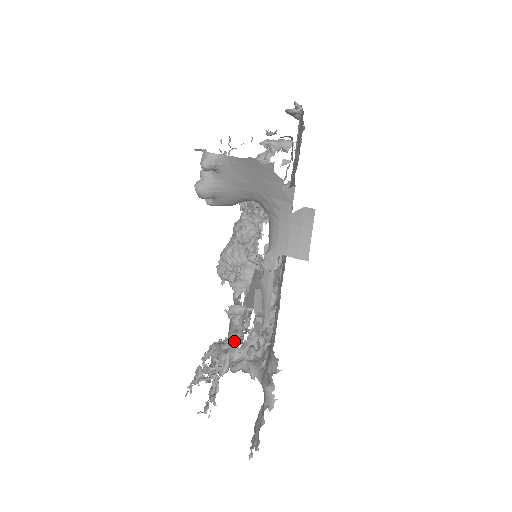
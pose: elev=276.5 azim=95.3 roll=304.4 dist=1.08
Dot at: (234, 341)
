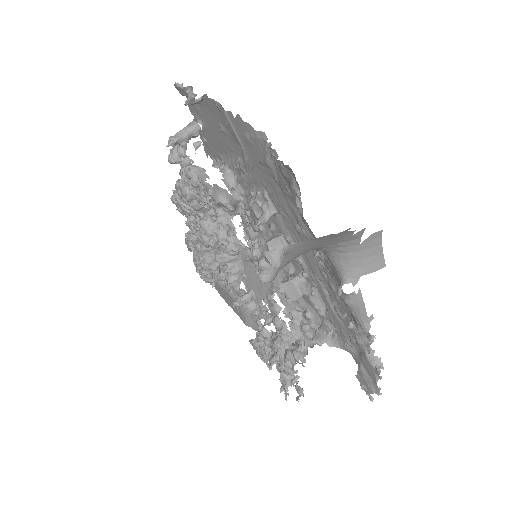
Dot at: (281, 330)
